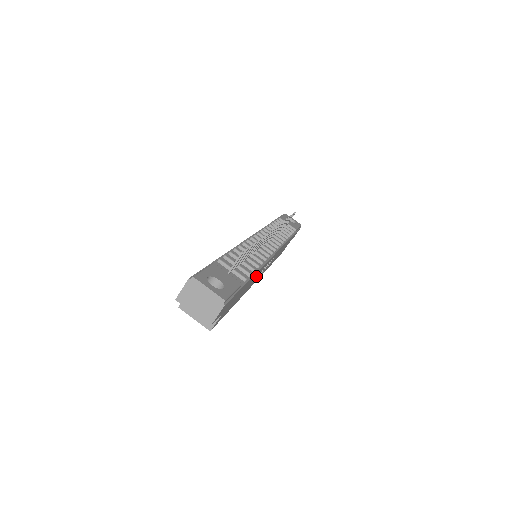
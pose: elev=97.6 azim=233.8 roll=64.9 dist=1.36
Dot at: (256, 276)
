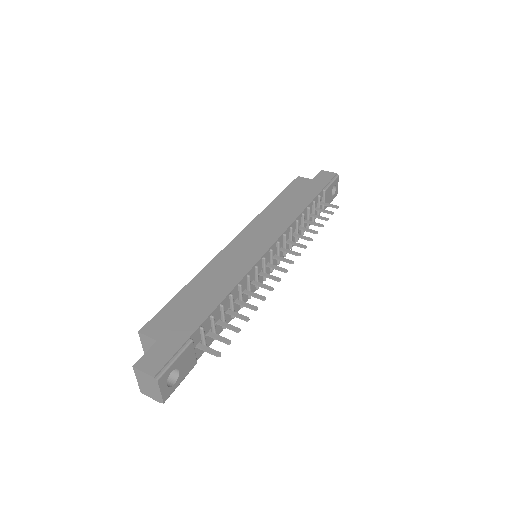
Dot at: occluded
